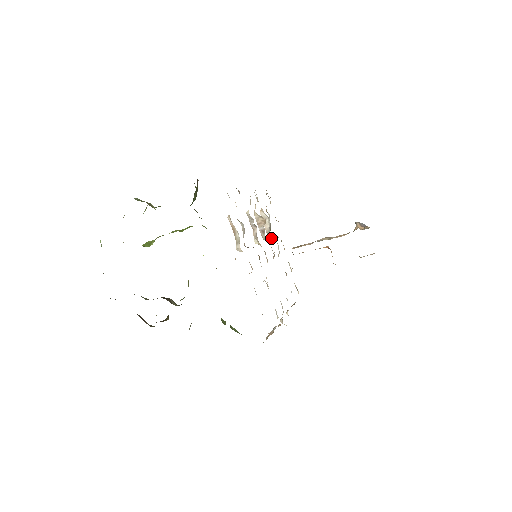
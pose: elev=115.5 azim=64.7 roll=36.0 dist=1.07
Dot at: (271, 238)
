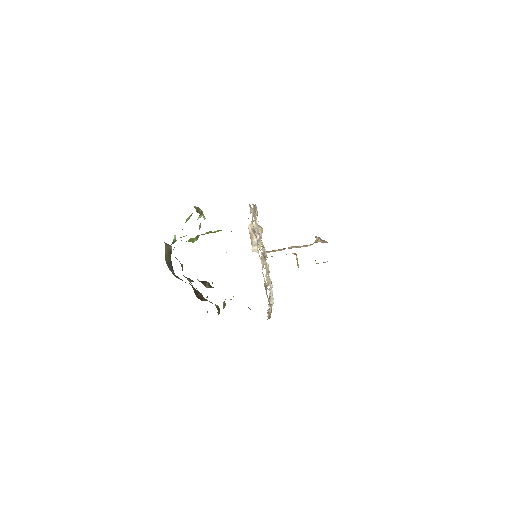
Dot at: occluded
